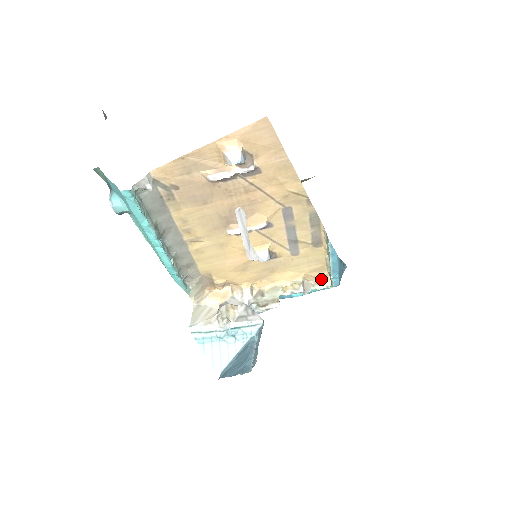
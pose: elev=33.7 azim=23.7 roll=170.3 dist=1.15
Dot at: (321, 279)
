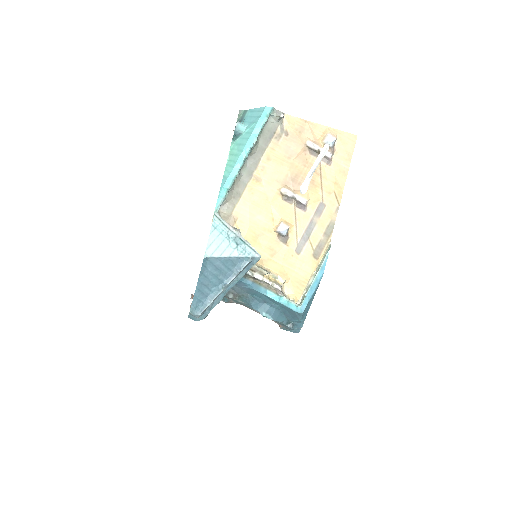
Dot at: (295, 296)
